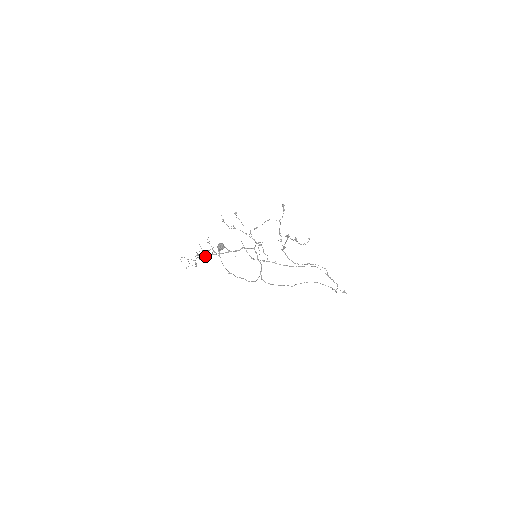
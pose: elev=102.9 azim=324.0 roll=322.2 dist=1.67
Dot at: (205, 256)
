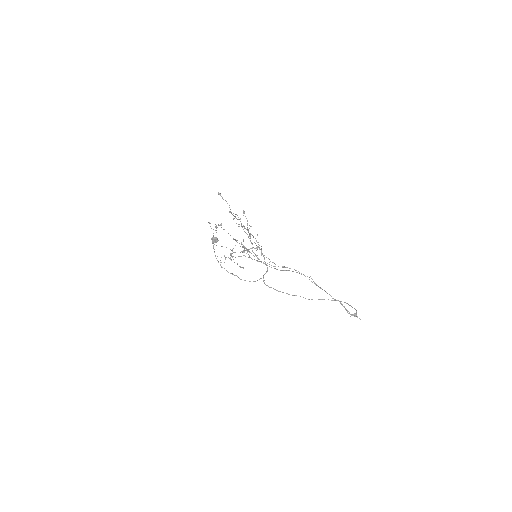
Dot at: (231, 254)
